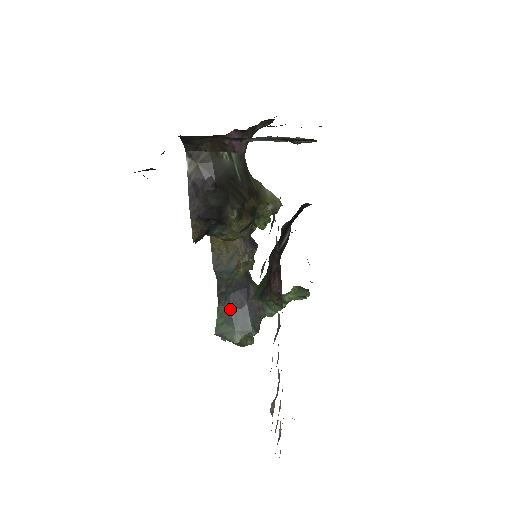
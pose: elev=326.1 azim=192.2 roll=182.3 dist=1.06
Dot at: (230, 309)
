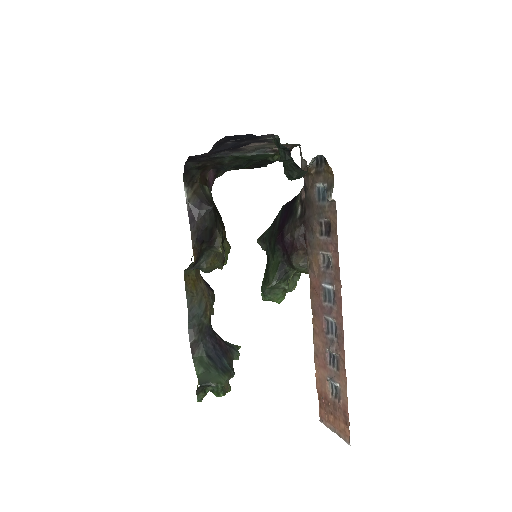
Dot at: (206, 356)
